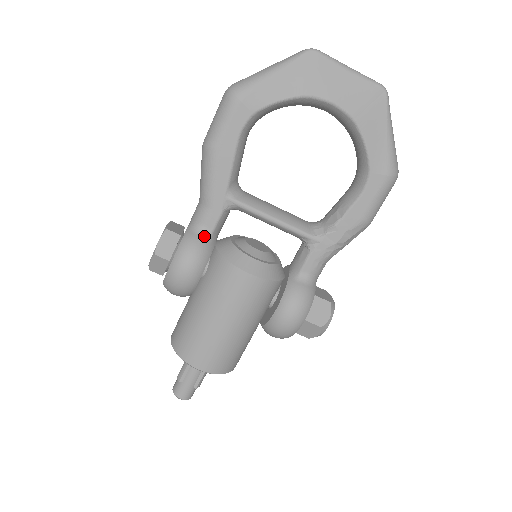
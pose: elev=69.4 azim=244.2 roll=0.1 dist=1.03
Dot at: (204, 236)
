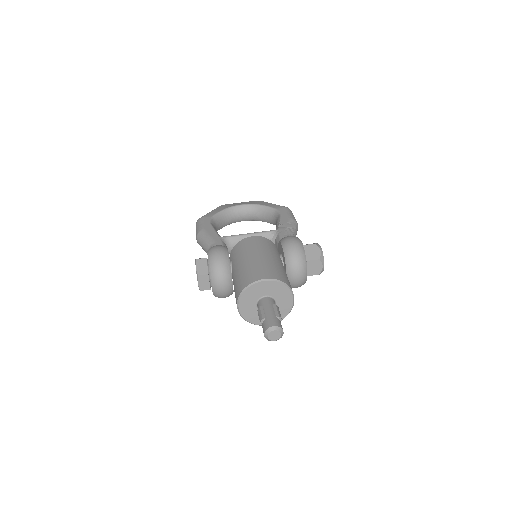
Dot at: occluded
